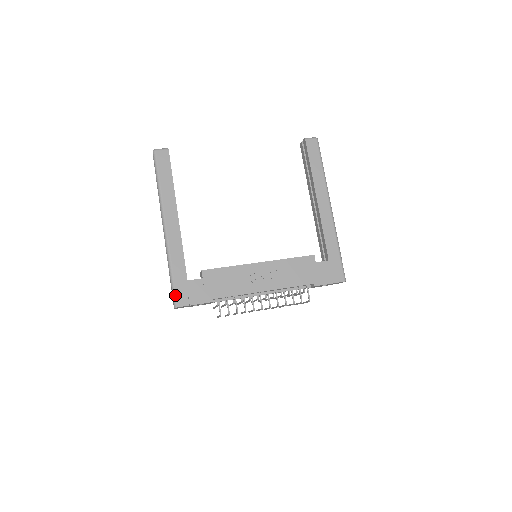
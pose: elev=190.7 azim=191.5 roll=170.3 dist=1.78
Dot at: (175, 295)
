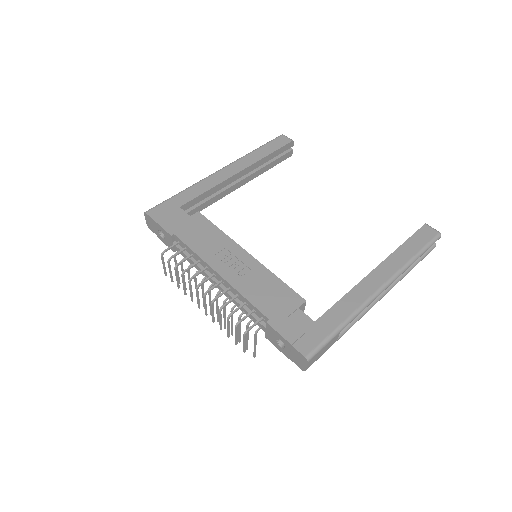
Dot at: (157, 205)
